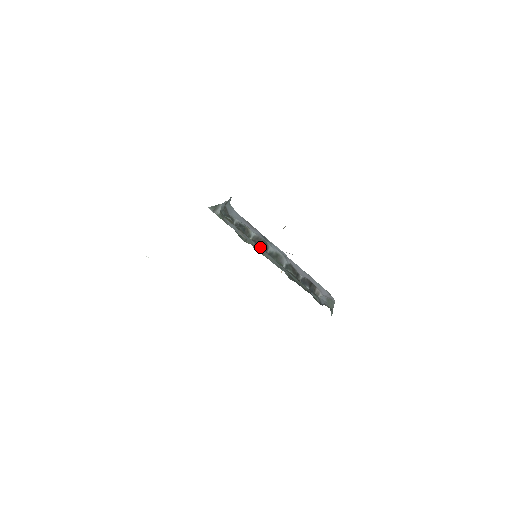
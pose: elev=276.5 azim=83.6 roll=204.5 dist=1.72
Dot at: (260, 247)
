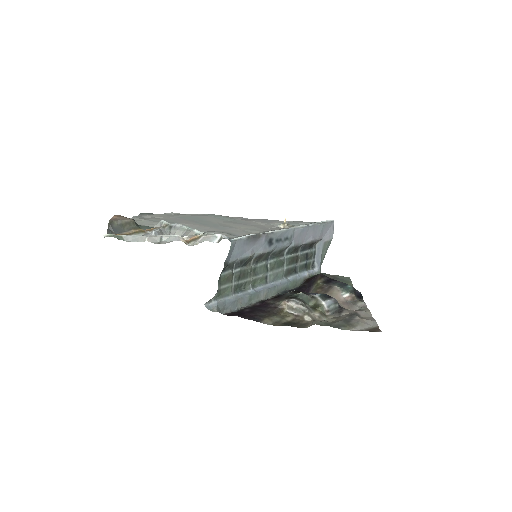
Dot at: (262, 261)
